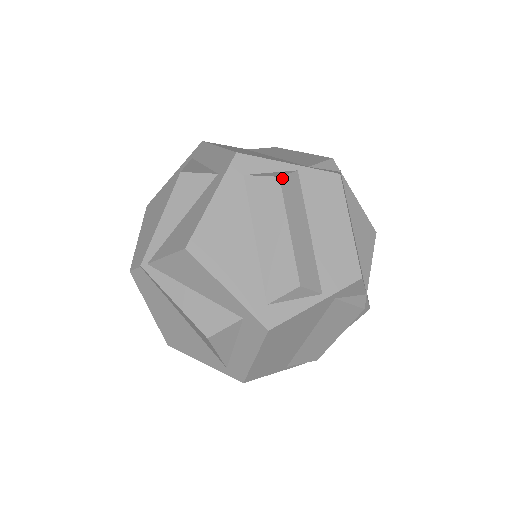
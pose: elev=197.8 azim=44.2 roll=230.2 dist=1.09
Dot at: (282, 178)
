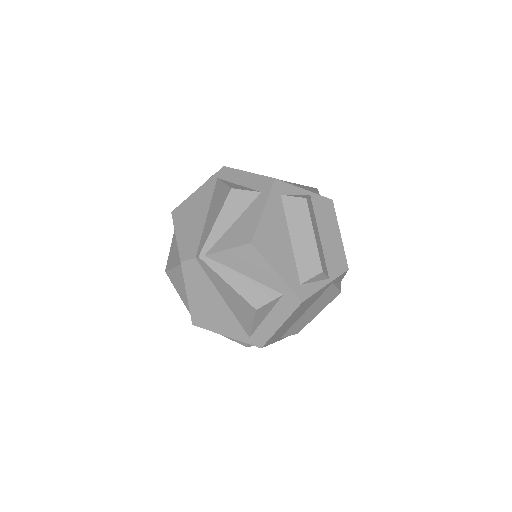
Dot at: (307, 199)
